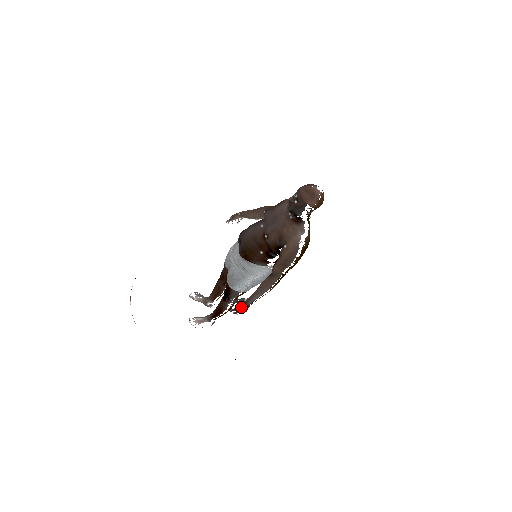
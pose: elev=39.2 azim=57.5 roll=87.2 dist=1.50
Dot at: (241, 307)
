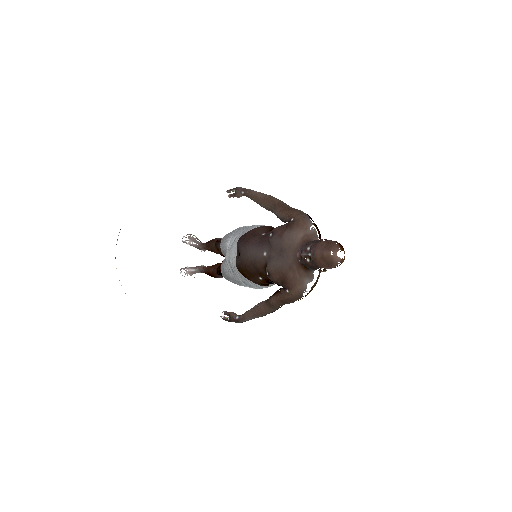
Dot at: occluded
